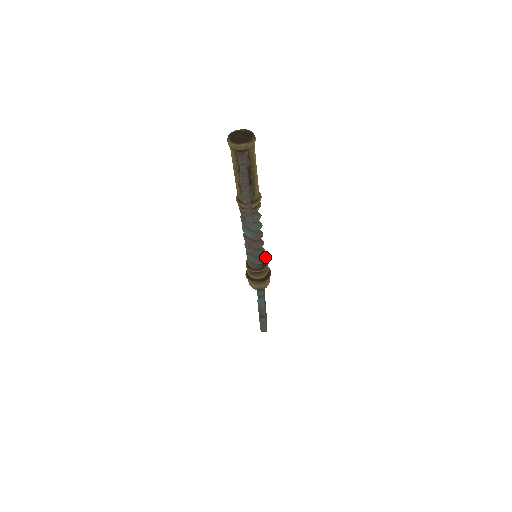
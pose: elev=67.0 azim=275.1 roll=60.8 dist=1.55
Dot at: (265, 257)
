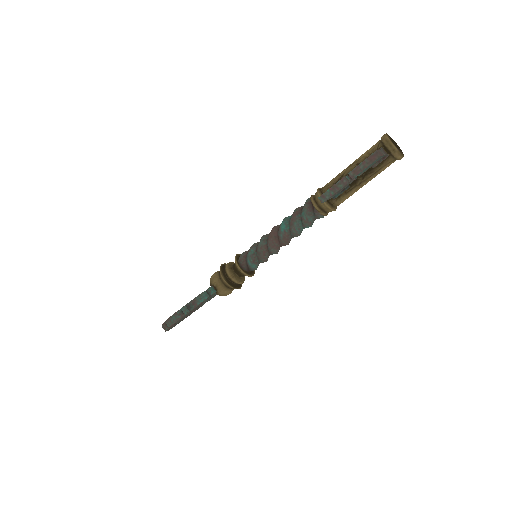
Dot at: occluded
